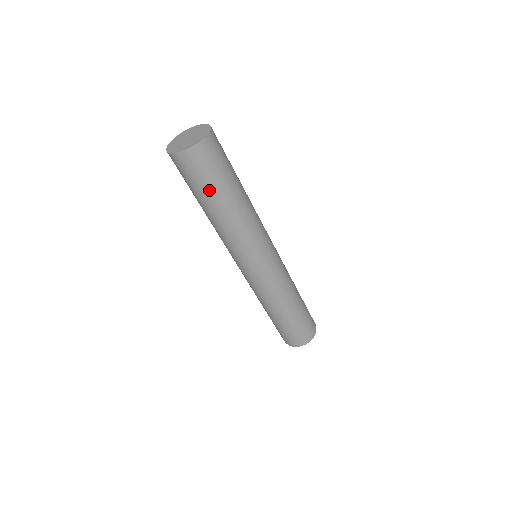
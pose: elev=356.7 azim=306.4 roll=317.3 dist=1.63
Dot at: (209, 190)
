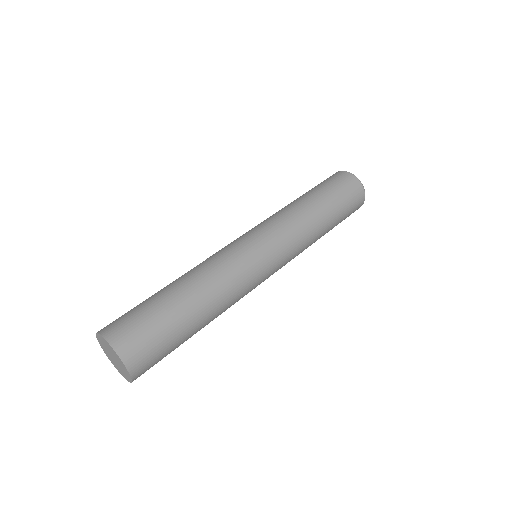
Dot at: occluded
